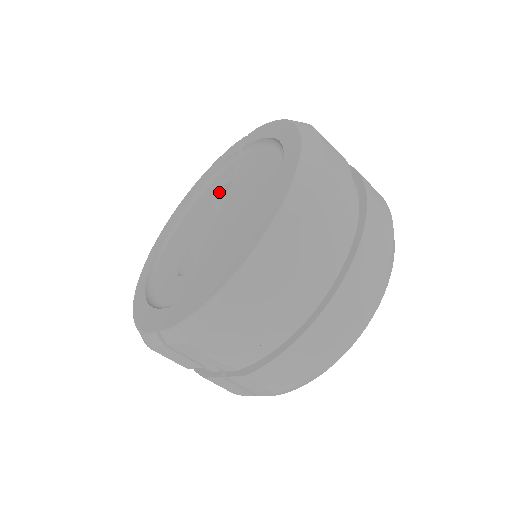
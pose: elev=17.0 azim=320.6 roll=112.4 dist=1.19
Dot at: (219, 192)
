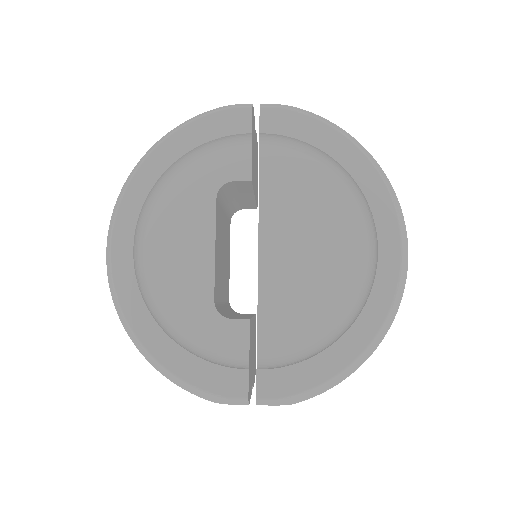
Dot at: (224, 185)
